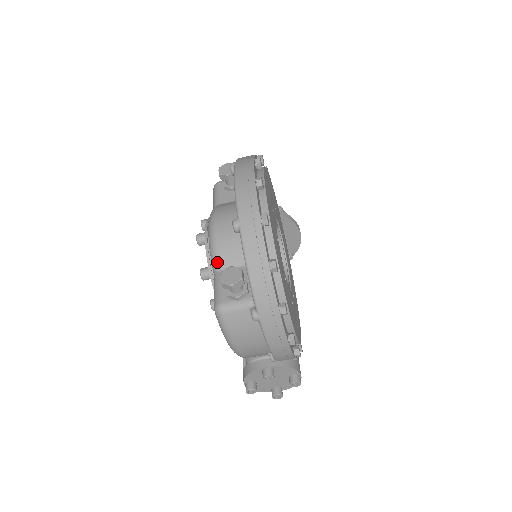
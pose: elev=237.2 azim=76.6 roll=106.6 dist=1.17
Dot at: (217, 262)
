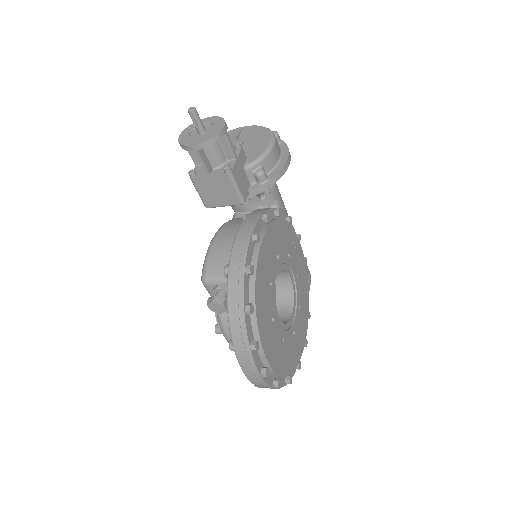
Dot at: occluded
